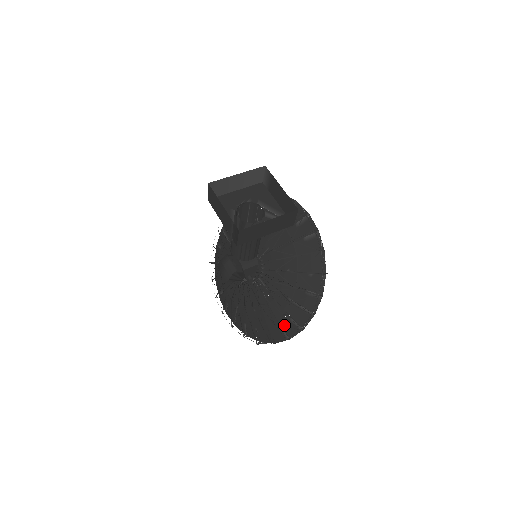
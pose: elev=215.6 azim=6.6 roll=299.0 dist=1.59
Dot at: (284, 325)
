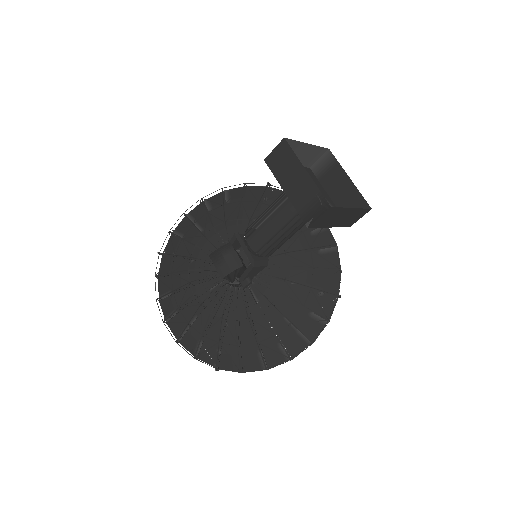
Dot at: (267, 350)
